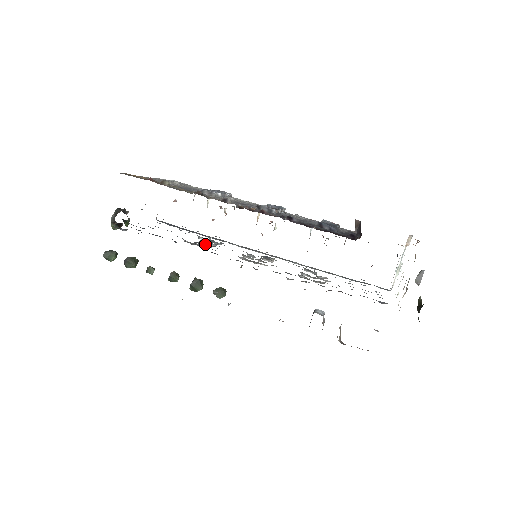
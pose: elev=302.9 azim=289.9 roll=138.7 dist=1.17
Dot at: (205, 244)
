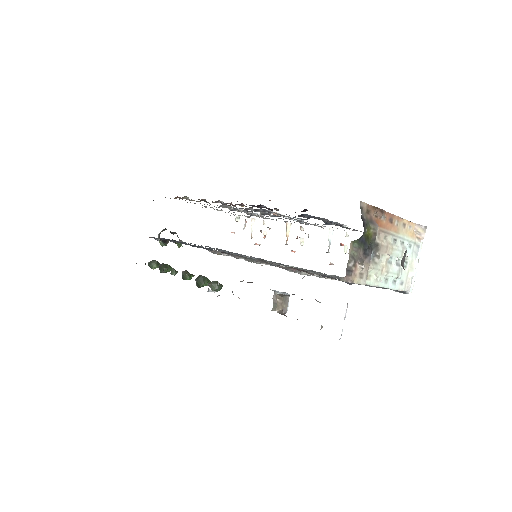
Dot at: (227, 254)
